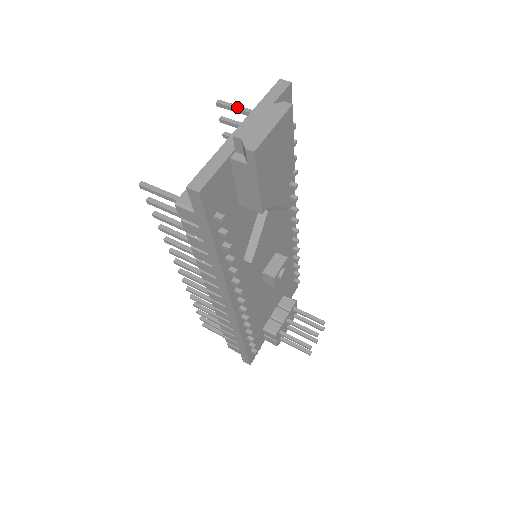
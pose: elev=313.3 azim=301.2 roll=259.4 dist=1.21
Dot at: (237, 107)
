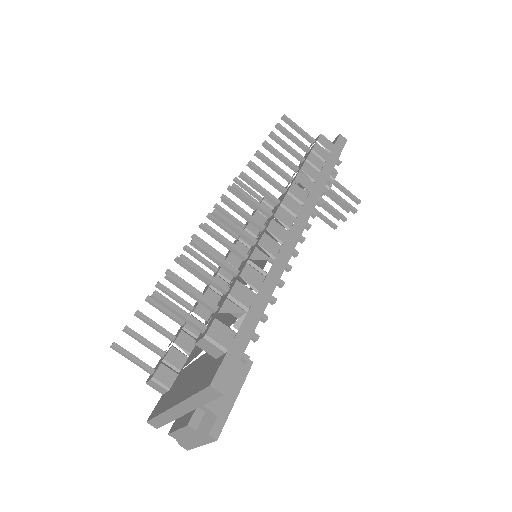
Dot at: (177, 315)
